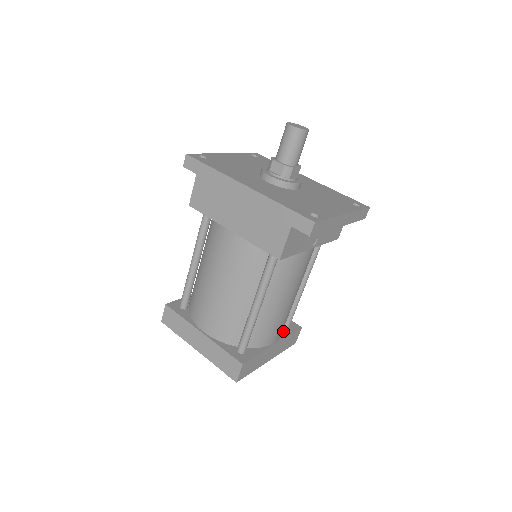
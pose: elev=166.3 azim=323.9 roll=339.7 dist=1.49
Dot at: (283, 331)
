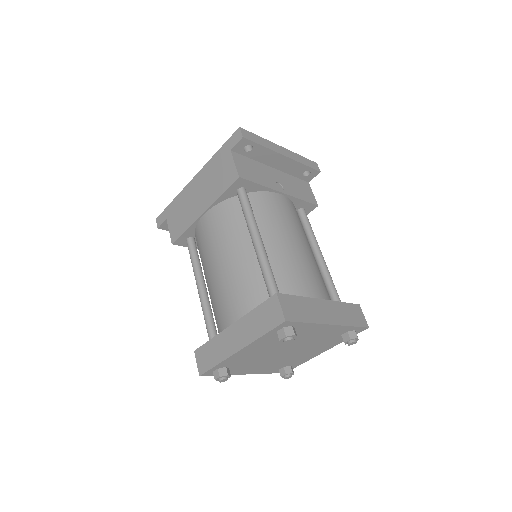
Dot at: occluded
